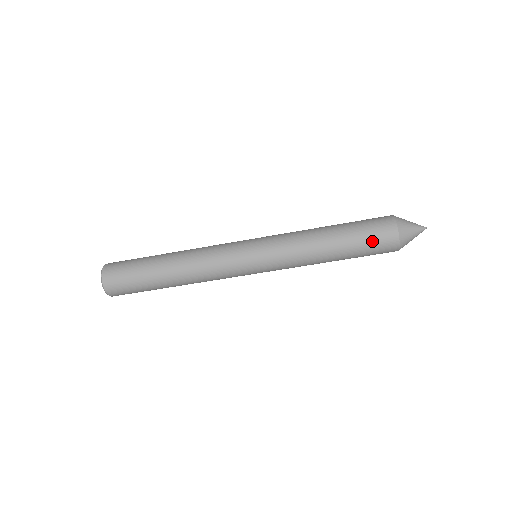
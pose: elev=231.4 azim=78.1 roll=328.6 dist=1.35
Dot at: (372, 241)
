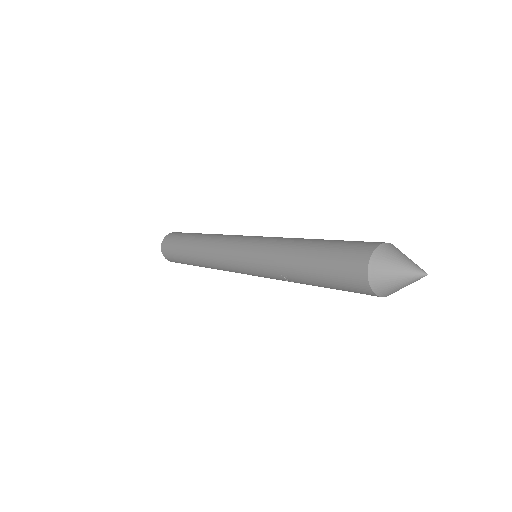
Dot at: (345, 289)
